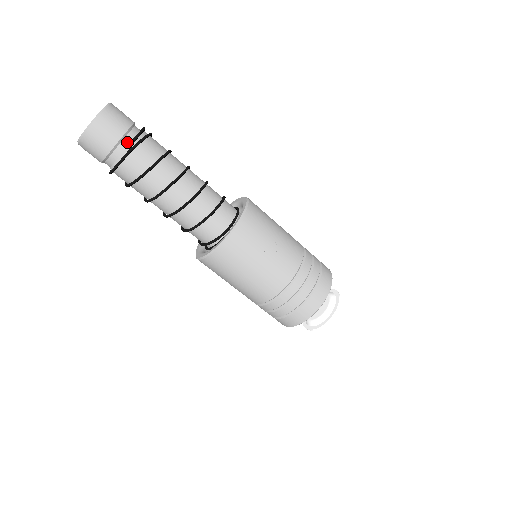
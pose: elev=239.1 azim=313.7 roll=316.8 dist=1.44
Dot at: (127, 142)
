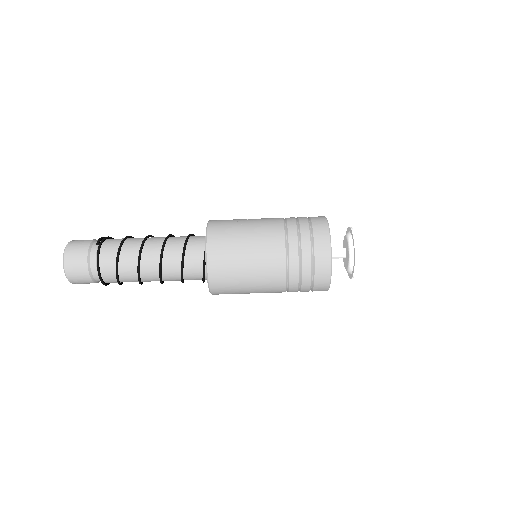
Dot at: (96, 244)
